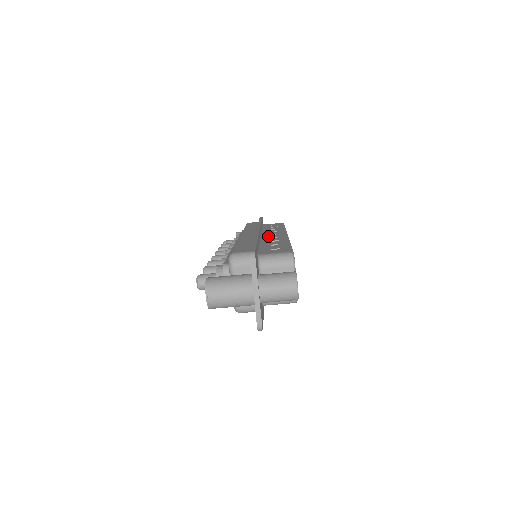
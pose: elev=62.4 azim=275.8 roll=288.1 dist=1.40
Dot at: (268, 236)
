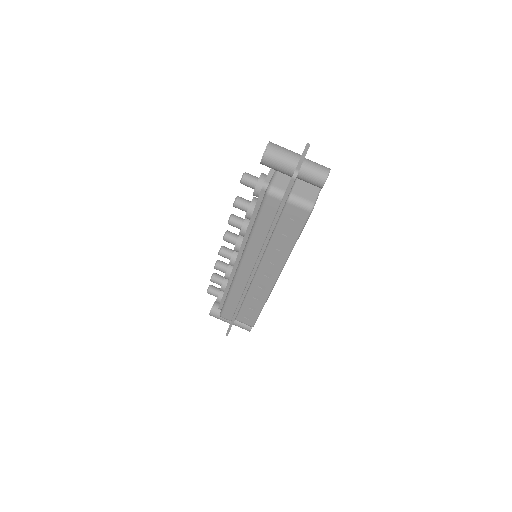
Dot at: occluded
